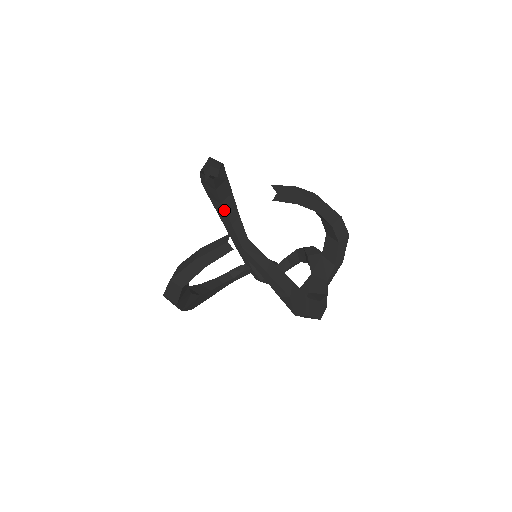
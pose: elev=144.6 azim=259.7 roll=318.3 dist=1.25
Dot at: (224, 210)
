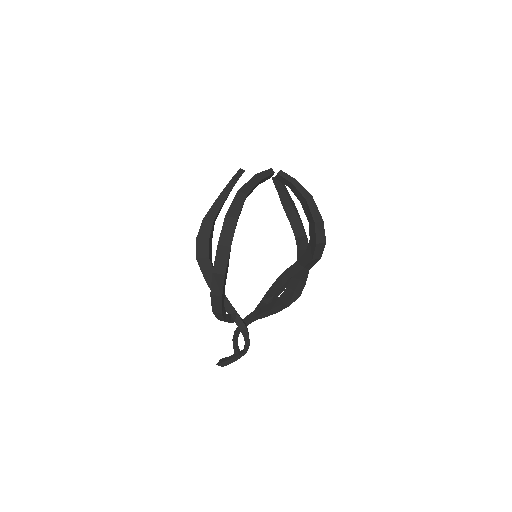
Dot at: (211, 263)
